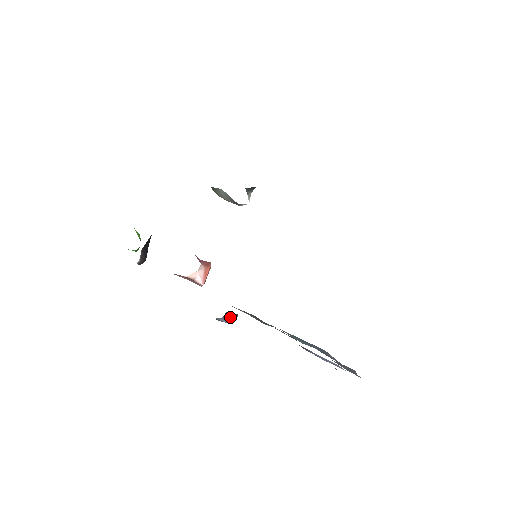
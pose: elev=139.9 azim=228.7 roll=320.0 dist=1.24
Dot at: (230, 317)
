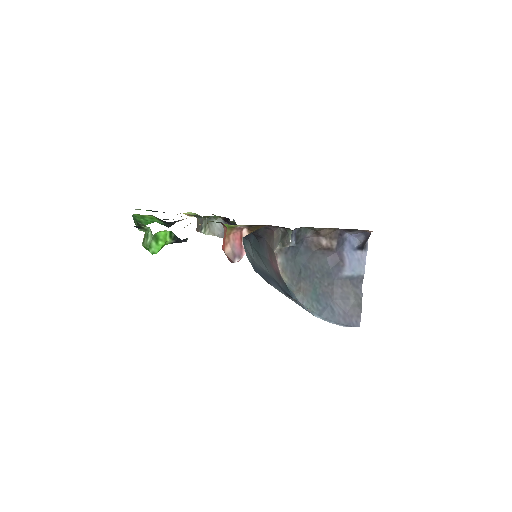
Dot at: (295, 238)
